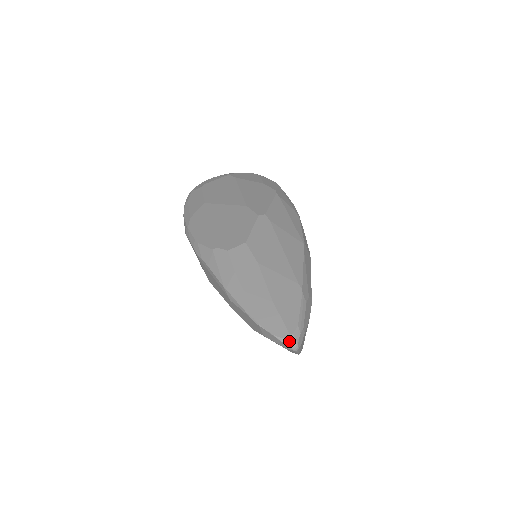
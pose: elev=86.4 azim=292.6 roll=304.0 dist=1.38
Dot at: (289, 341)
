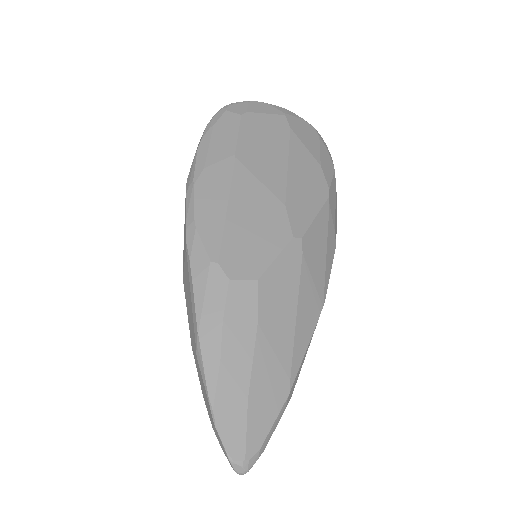
Dot at: (240, 467)
